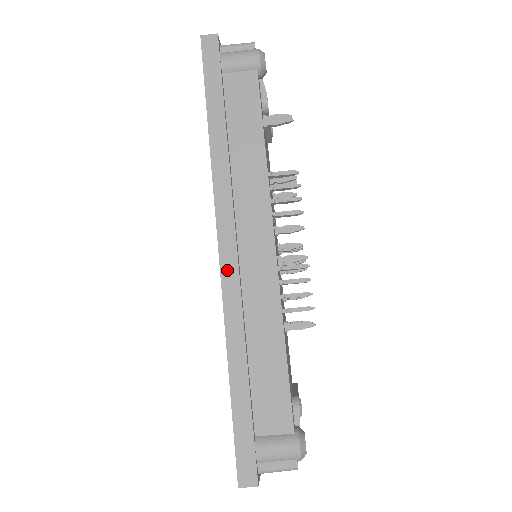
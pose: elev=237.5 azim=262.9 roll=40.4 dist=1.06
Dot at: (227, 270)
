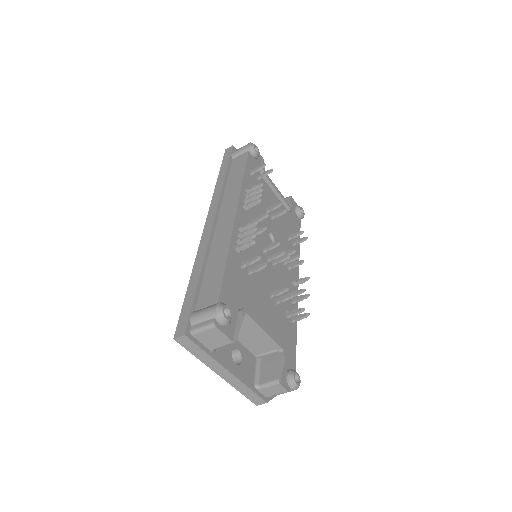
Dot at: (206, 231)
